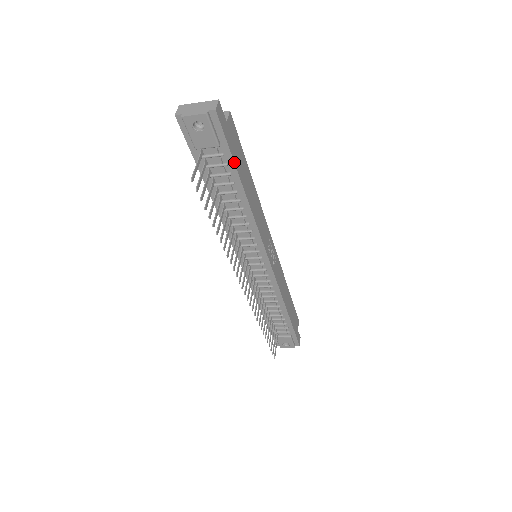
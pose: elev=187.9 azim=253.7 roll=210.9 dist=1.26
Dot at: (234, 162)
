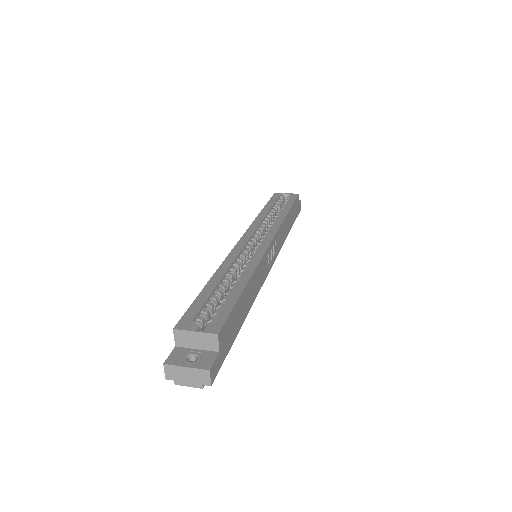
Dot at: (233, 342)
